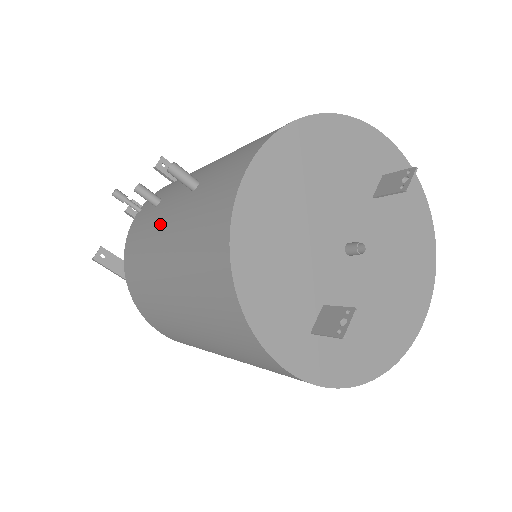
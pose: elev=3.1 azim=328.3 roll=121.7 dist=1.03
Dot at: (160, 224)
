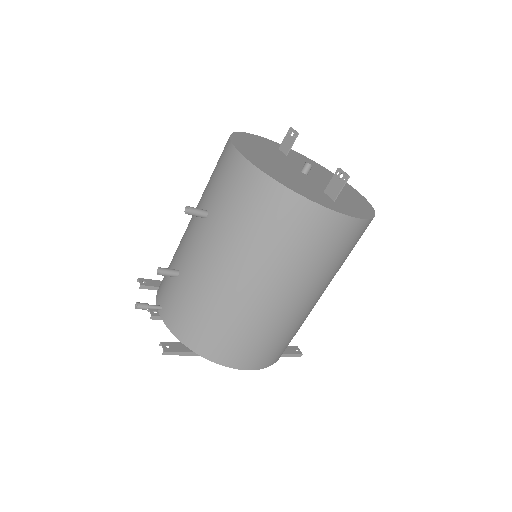
Dot at: (199, 263)
